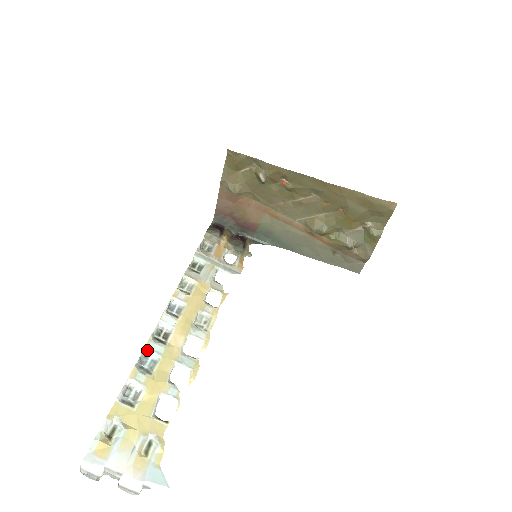
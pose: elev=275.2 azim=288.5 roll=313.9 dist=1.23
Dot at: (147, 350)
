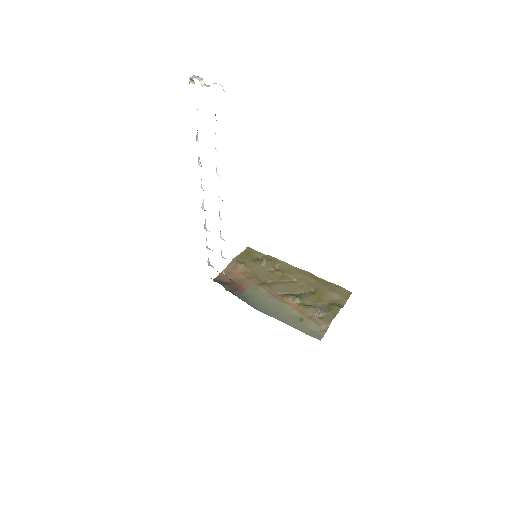
Dot at: occluded
